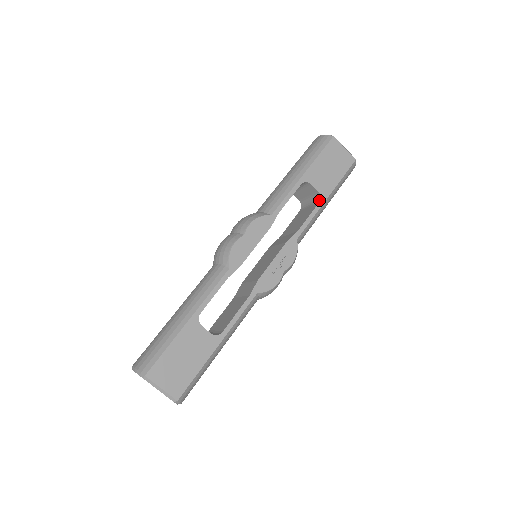
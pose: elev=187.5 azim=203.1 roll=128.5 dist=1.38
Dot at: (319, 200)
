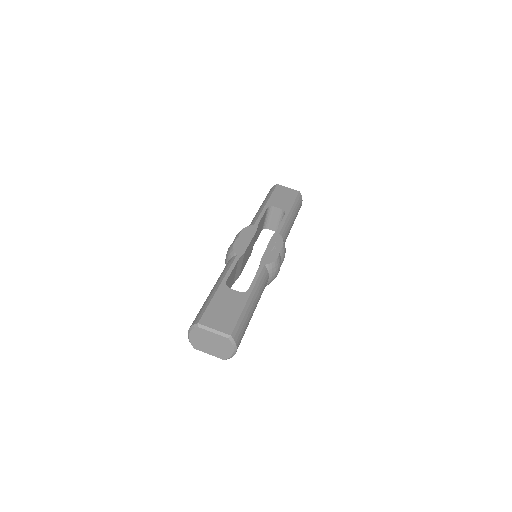
Dot at: (285, 214)
